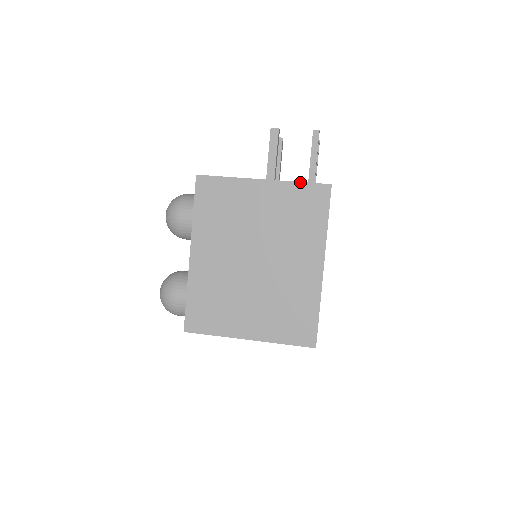
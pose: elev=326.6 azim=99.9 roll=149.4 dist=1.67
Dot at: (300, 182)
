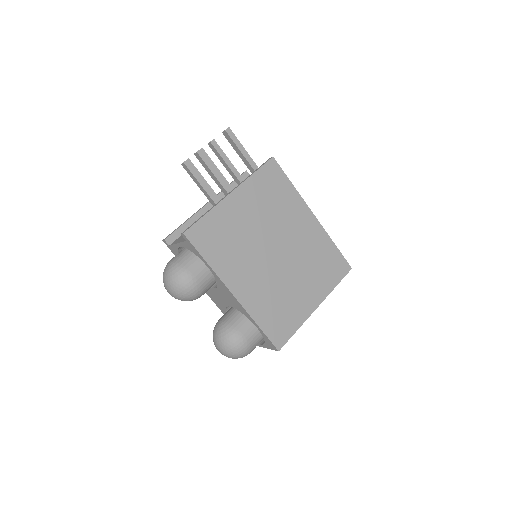
Dot at: (255, 172)
